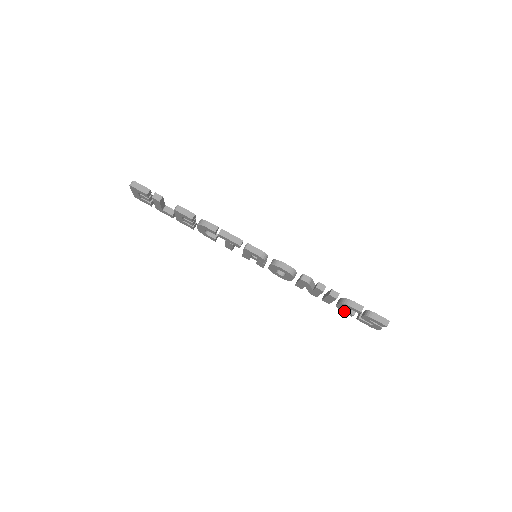
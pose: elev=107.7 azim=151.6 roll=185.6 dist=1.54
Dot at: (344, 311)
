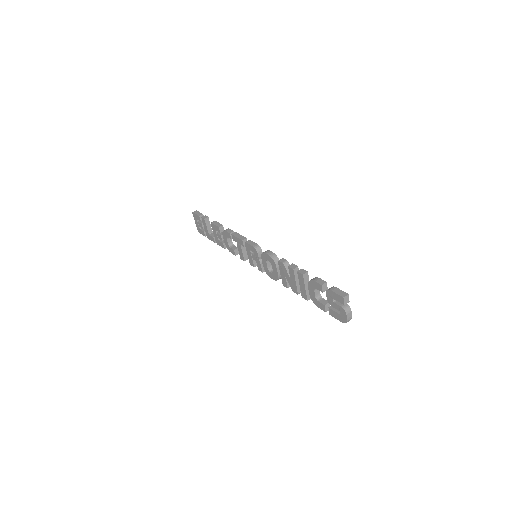
Dot at: (318, 304)
